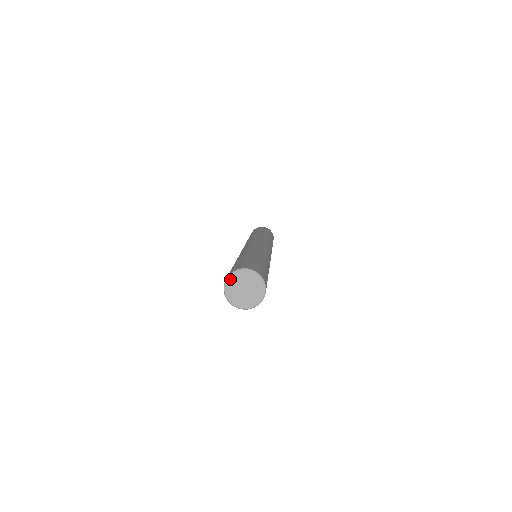
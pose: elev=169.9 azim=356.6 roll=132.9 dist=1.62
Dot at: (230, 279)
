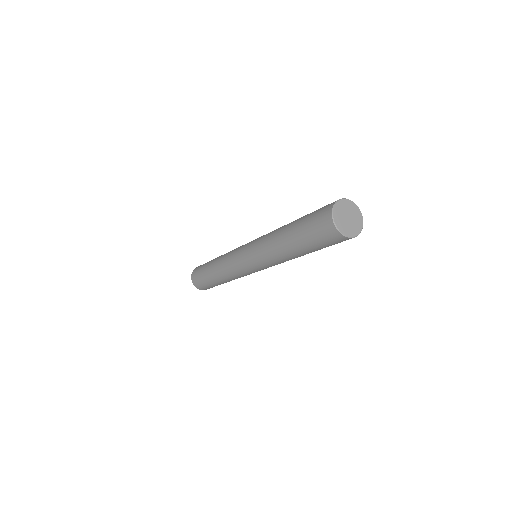
Dot at: (335, 217)
